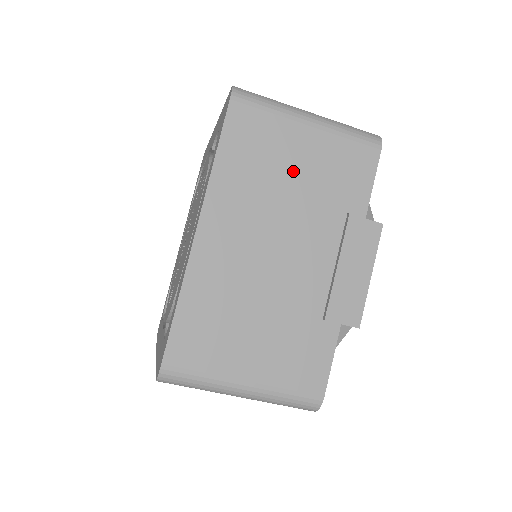
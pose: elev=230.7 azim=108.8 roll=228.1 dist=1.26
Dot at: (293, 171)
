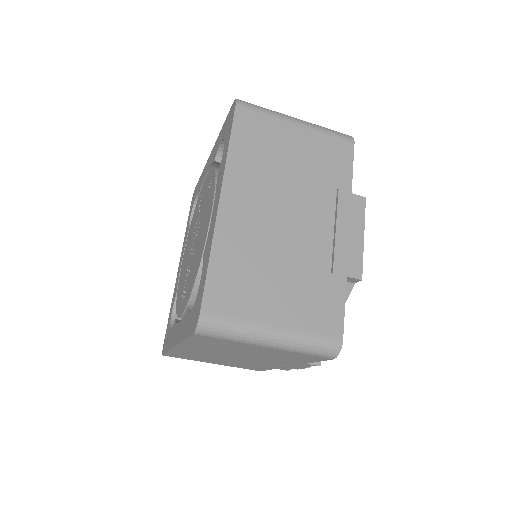
Dot at: (290, 157)
